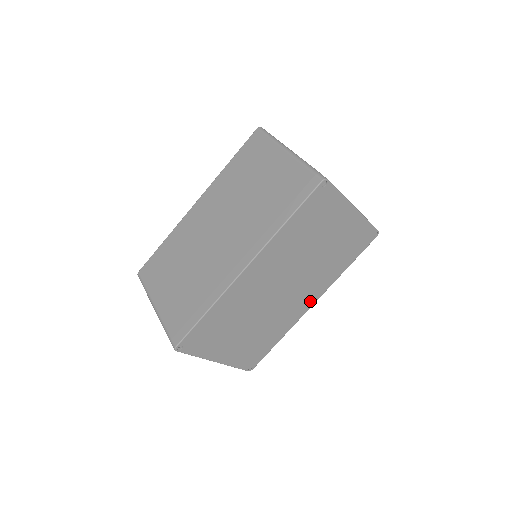
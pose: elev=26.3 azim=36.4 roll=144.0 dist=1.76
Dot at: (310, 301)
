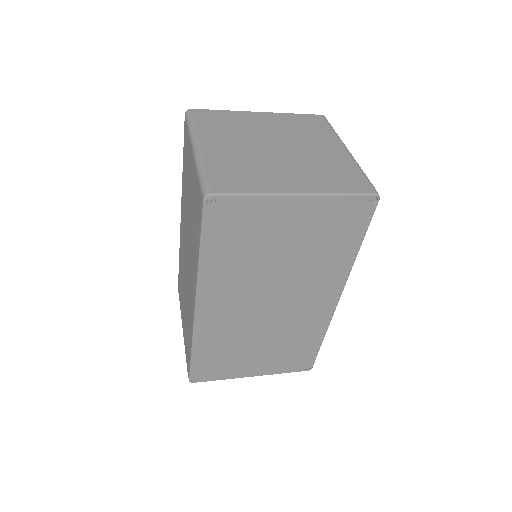
Dot at: (330, 298)
